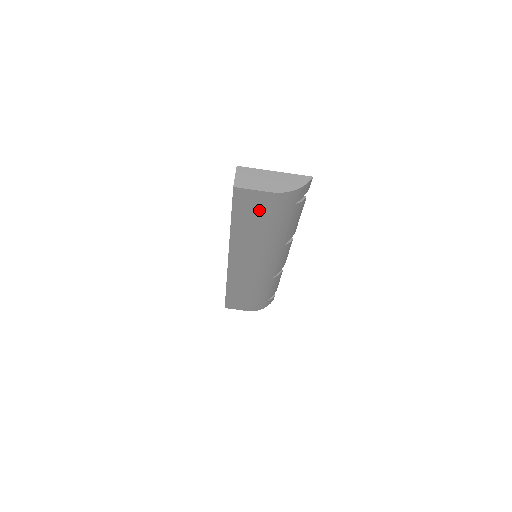
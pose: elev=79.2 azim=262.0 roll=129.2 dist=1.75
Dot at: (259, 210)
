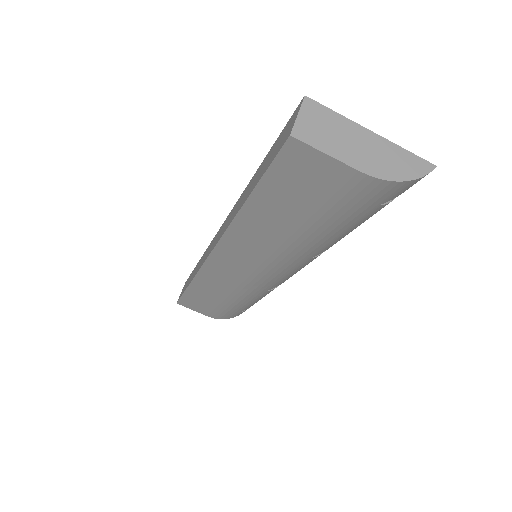
Dot at: (313, 195)
